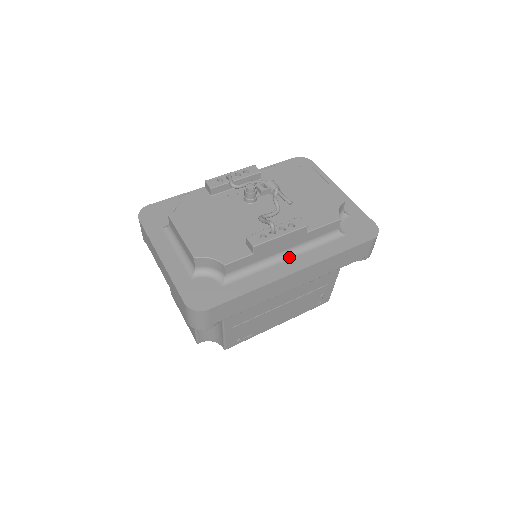
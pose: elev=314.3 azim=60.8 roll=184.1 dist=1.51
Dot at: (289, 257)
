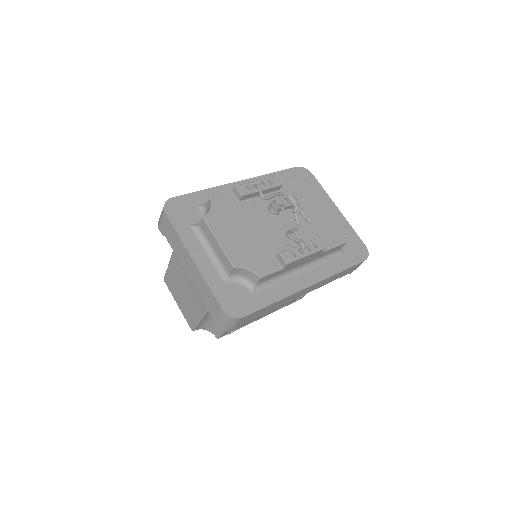
Dot at: (304, 271)
